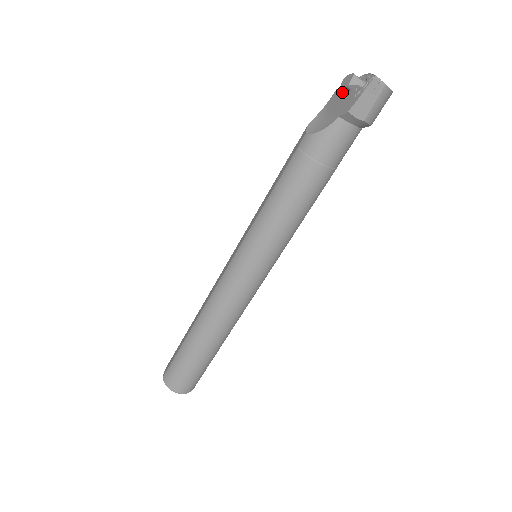
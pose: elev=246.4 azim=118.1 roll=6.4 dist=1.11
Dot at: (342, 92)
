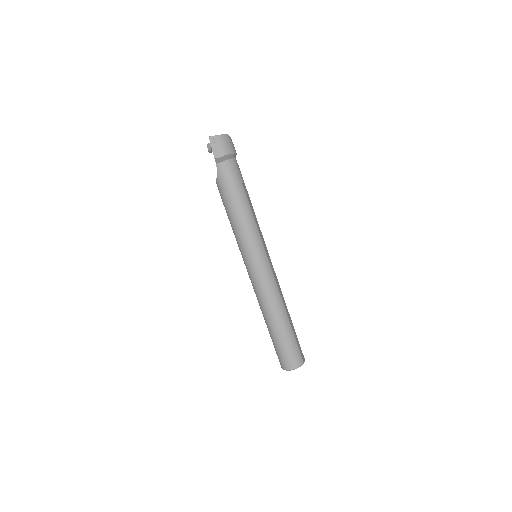
Dot at: occluded
